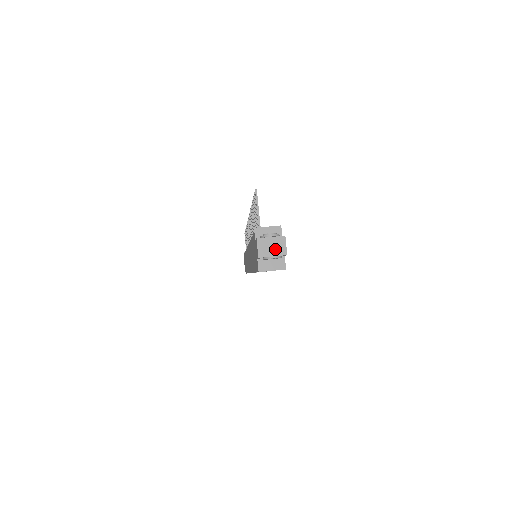
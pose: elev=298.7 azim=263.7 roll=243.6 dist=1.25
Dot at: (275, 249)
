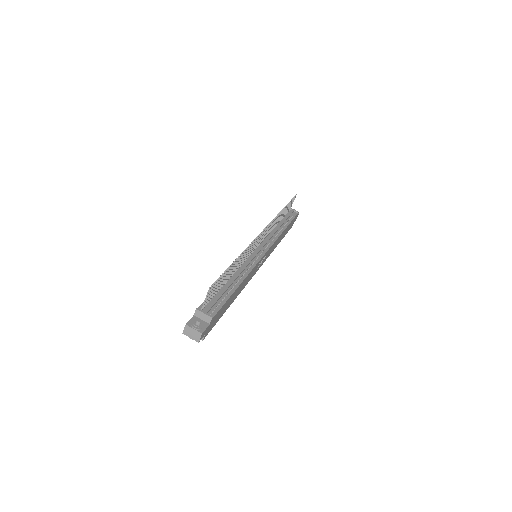
Dot at: (193, 336)
